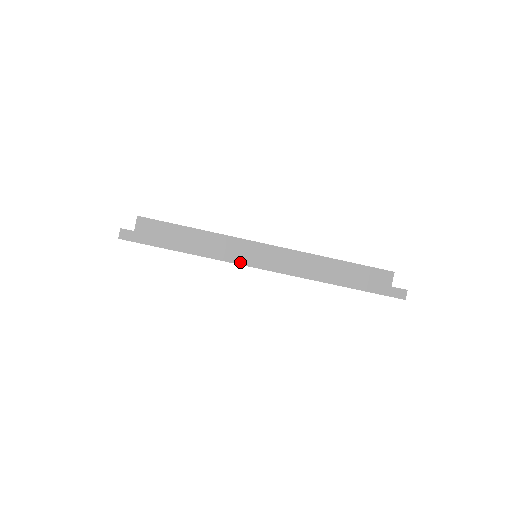
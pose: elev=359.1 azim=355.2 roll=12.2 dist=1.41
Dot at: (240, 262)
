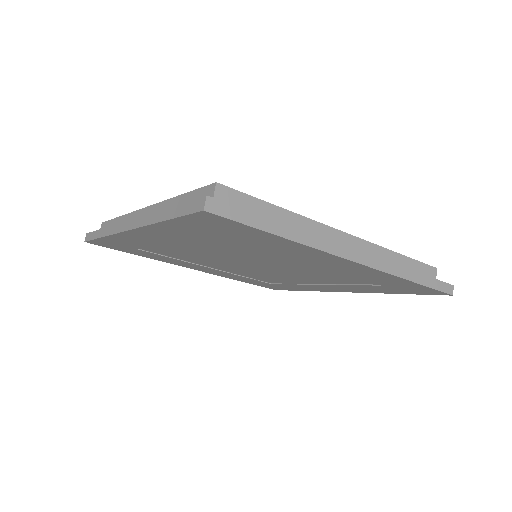
Dot at: (118, 231)
